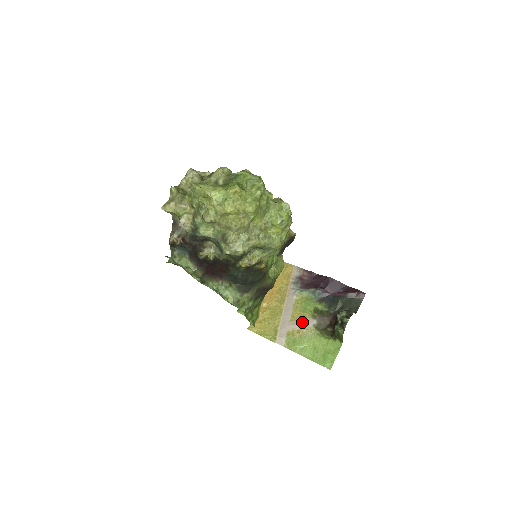
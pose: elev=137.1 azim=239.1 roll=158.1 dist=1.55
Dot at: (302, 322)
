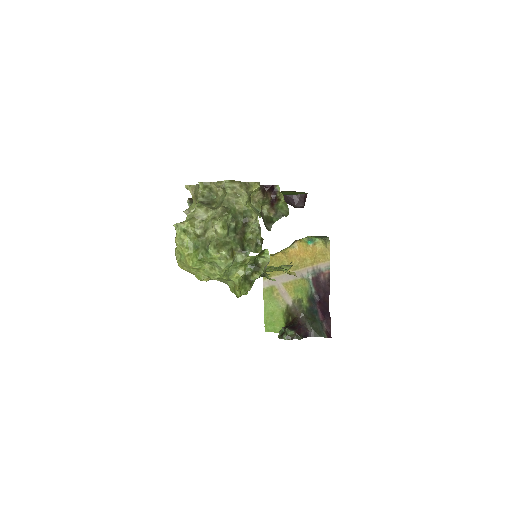
Dot at: (286, 294)
